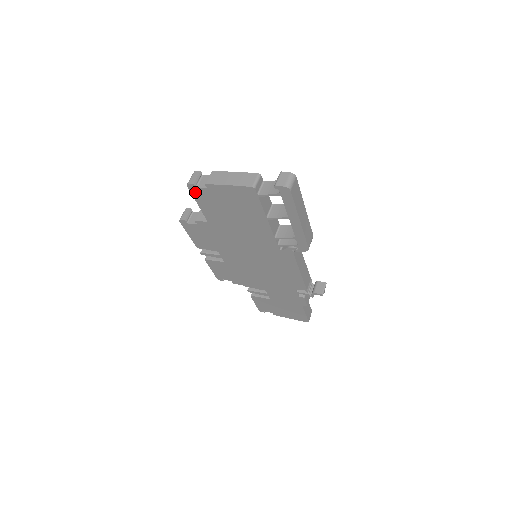
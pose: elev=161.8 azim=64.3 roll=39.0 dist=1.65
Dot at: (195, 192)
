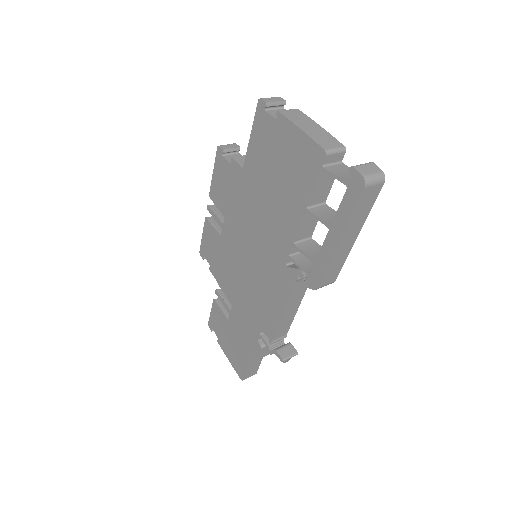
Dot at: (260, 116)
